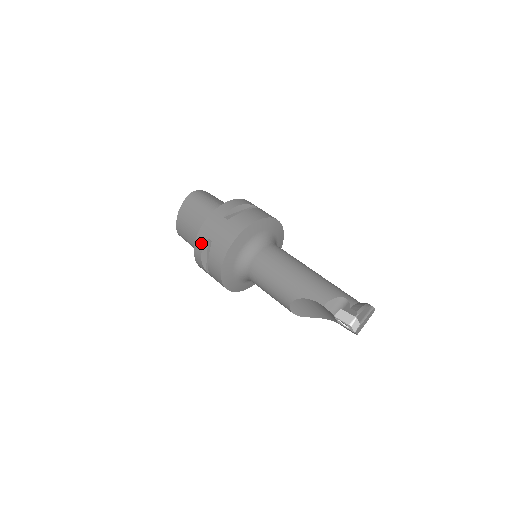
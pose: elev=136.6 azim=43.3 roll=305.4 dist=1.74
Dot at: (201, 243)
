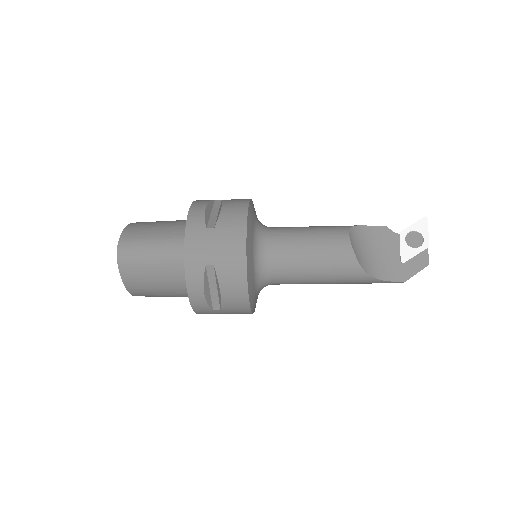
Dot at: (204, 201)
